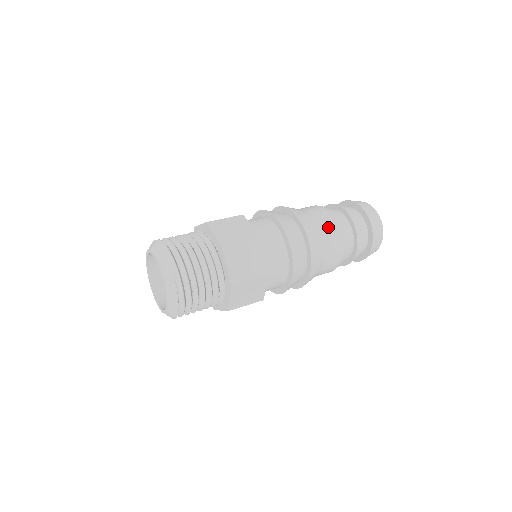
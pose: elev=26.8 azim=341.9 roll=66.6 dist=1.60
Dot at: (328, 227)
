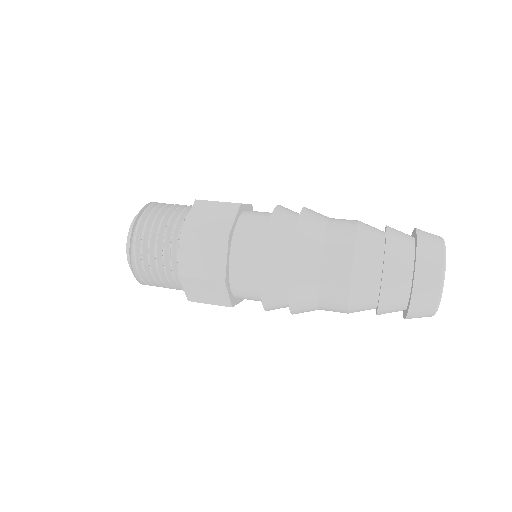
Dot at: (337, 255)
